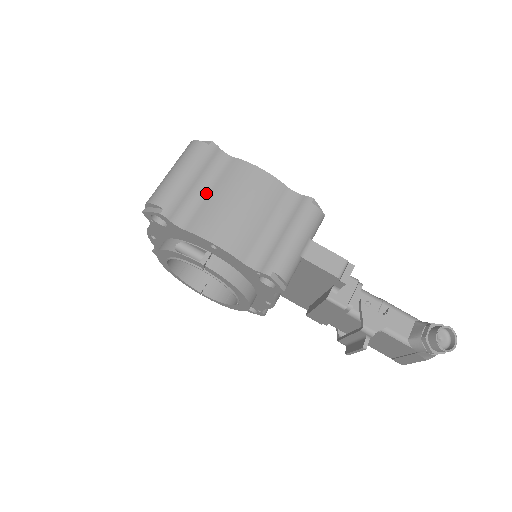
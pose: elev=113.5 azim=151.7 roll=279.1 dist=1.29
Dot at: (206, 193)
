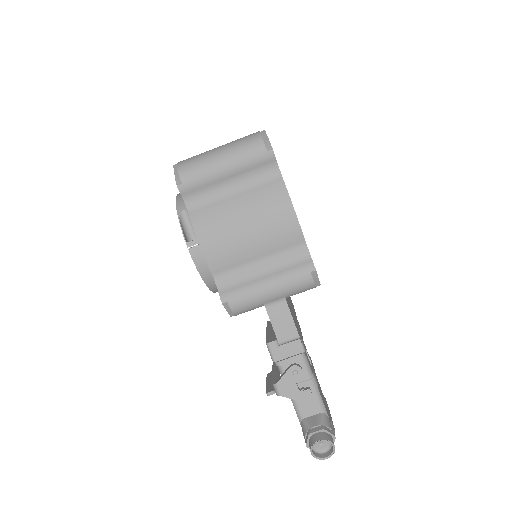
Dot at: (231, 193)
